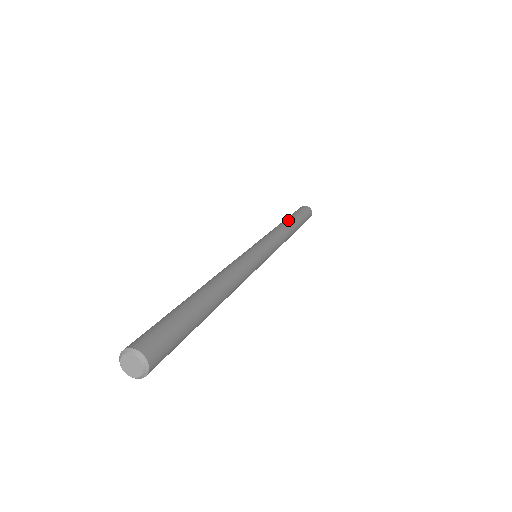
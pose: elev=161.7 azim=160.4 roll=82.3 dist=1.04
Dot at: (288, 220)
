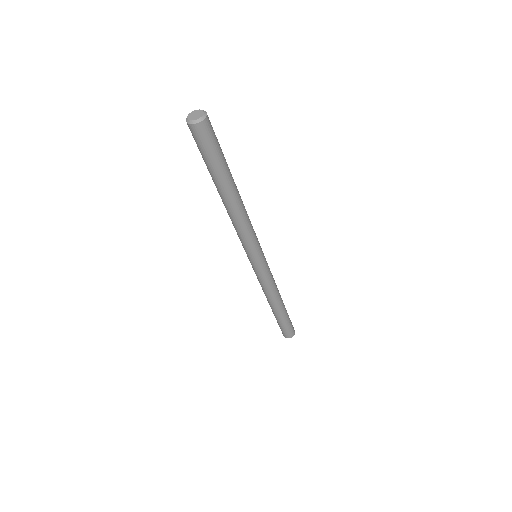
Dot at: occluded
